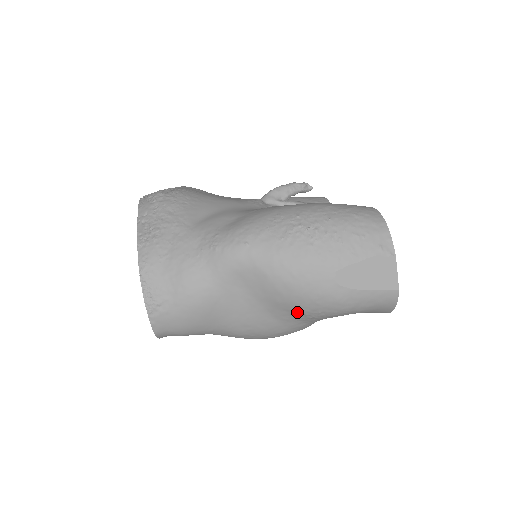
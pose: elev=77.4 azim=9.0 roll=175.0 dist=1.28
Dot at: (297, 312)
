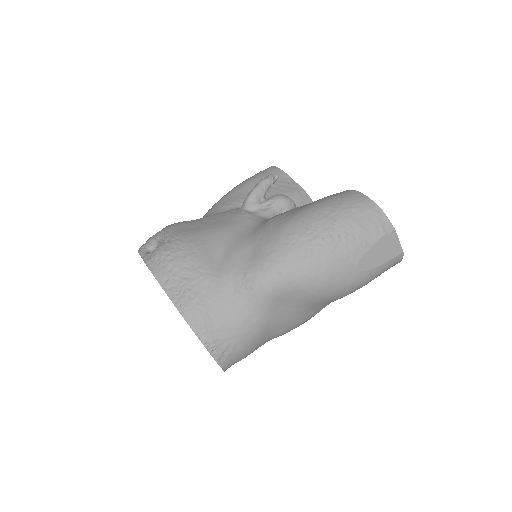
Dot at: (331, 301)
